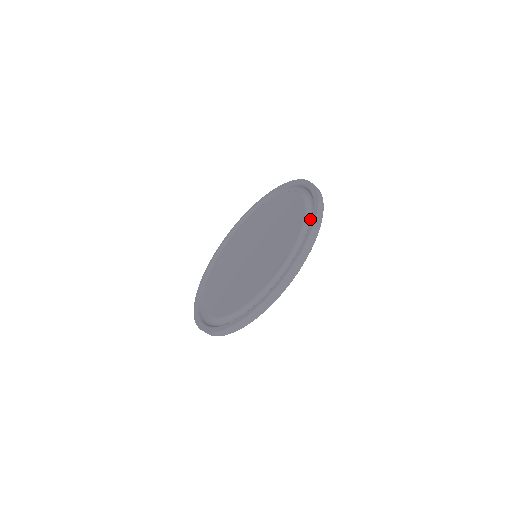
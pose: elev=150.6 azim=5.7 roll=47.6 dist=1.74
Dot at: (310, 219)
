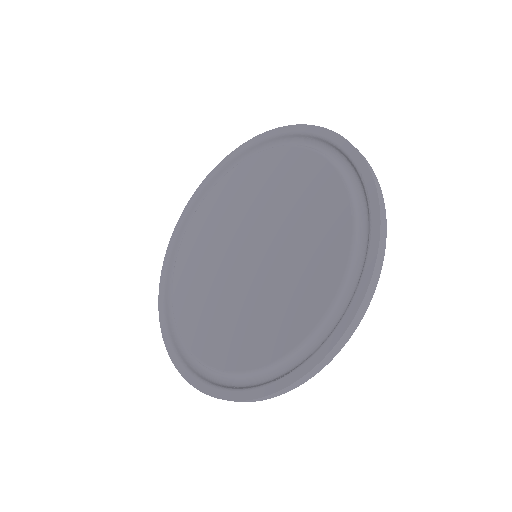
Dot at: (315, 343)
